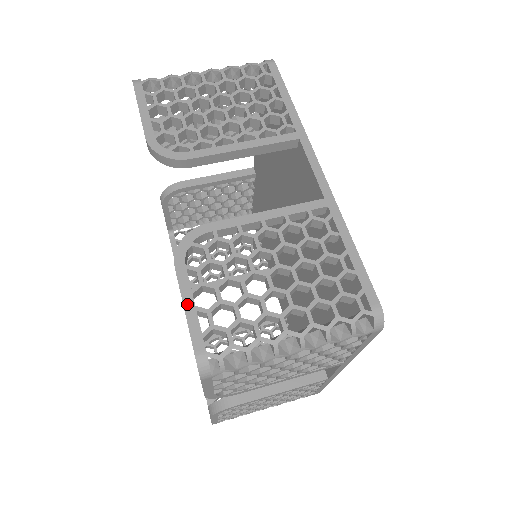
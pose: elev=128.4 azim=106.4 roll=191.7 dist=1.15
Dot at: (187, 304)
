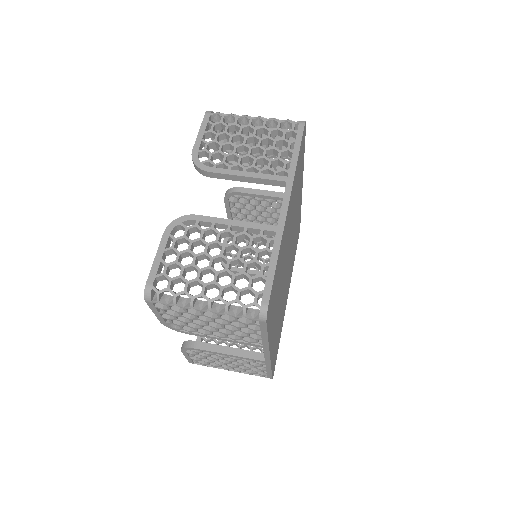
Dot at: (158, 256)
